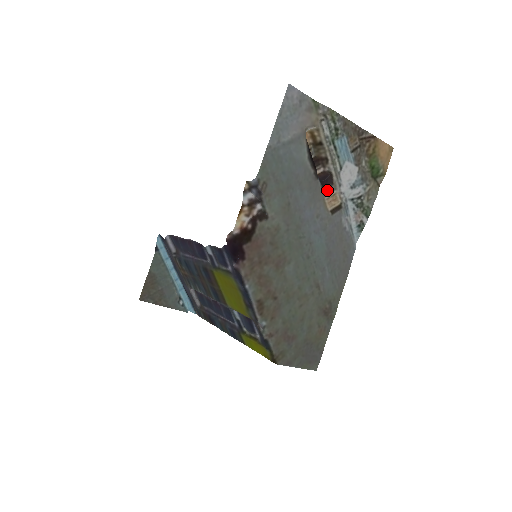
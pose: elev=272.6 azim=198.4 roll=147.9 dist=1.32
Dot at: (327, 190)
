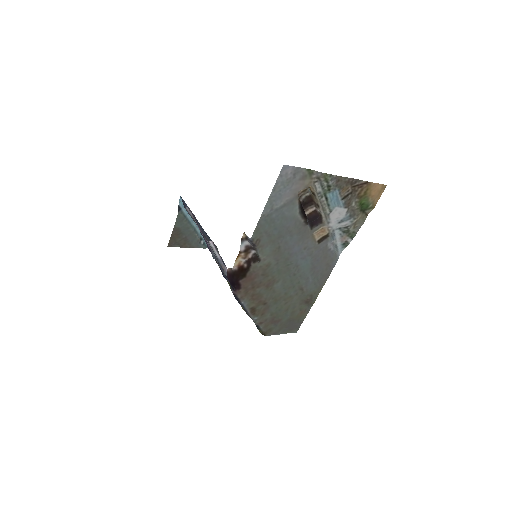
Dot at: (316, 228)
